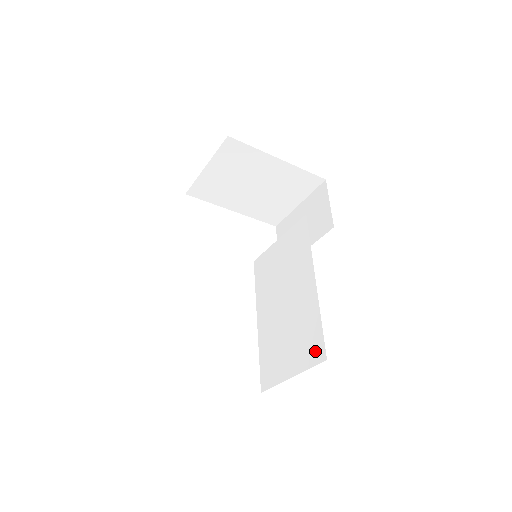
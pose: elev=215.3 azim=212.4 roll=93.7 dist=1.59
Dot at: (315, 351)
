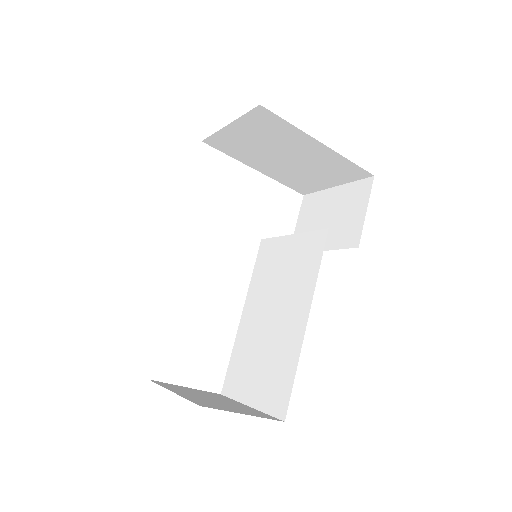
Dot at: (278, 401)
